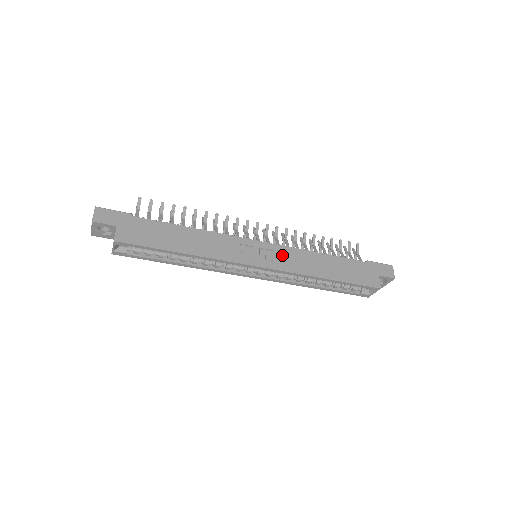
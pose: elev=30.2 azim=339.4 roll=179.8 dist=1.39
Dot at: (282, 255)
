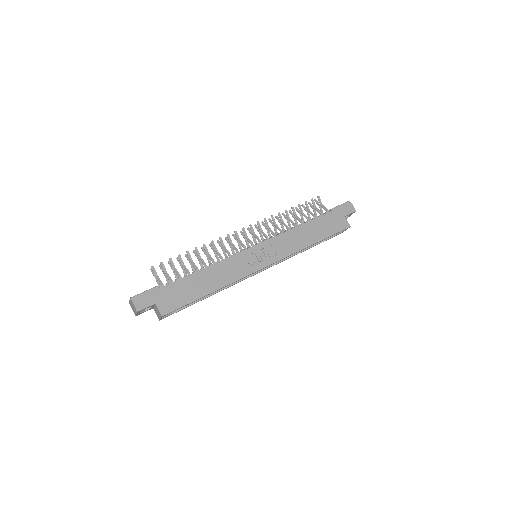
Dot at: (275, 246)
